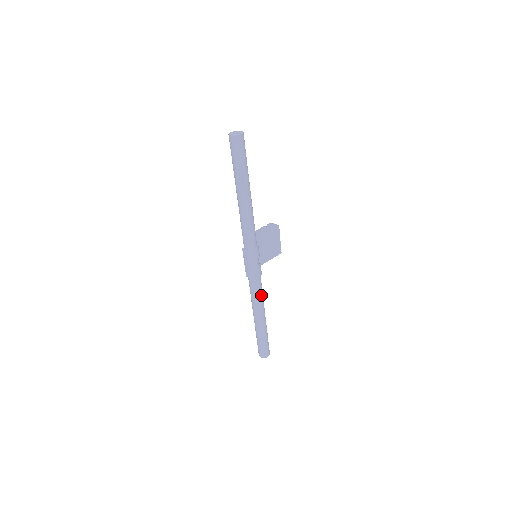
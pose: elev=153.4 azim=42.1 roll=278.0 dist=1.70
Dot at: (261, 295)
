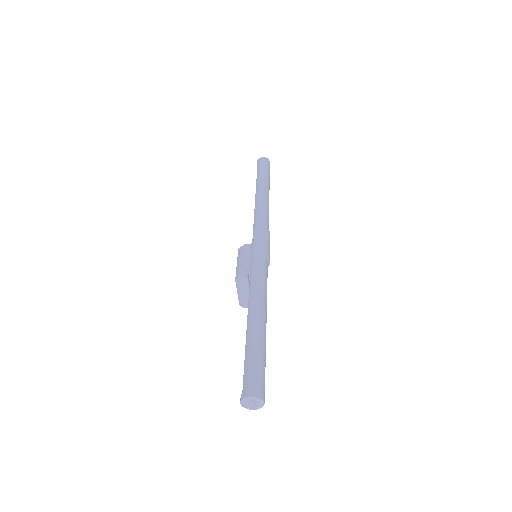
Dot at: (266, 287)
